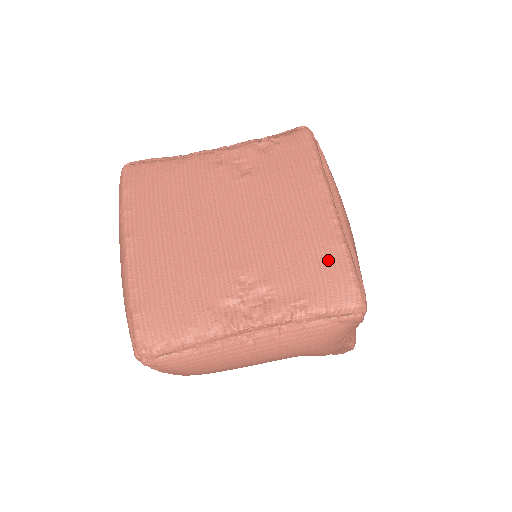
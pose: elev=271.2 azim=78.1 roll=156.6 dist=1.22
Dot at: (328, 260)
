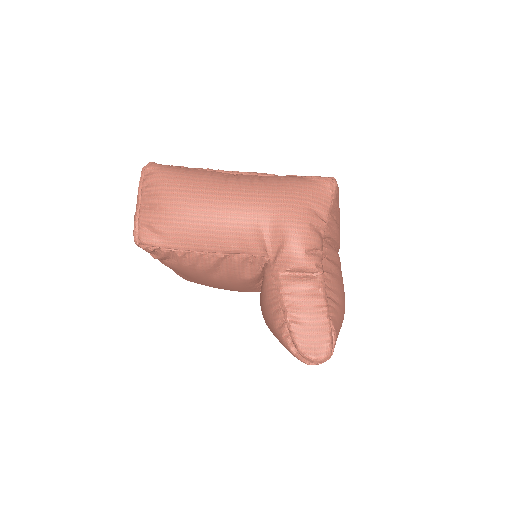
Dot at: occluded
